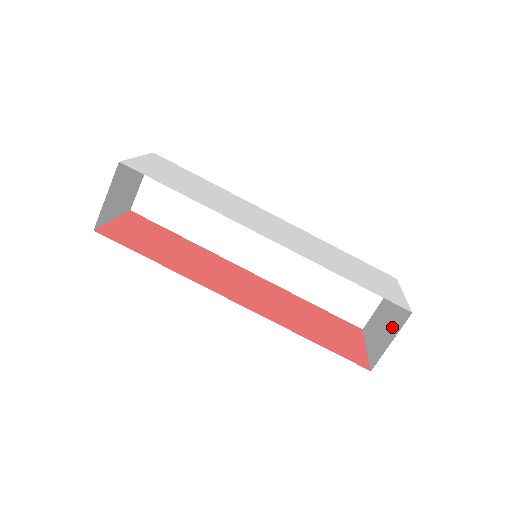
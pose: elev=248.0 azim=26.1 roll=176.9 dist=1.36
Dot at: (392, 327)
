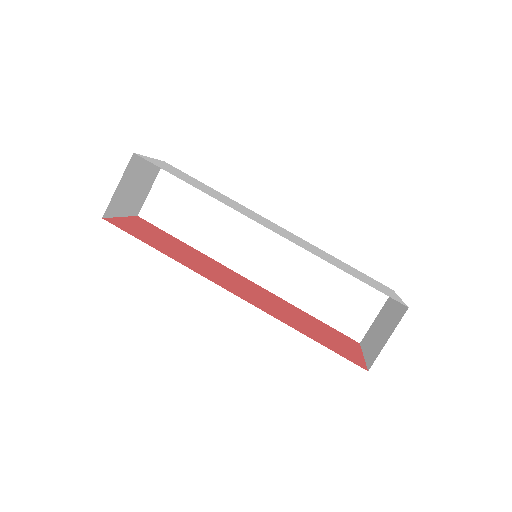
Dot at: (389, 327)
